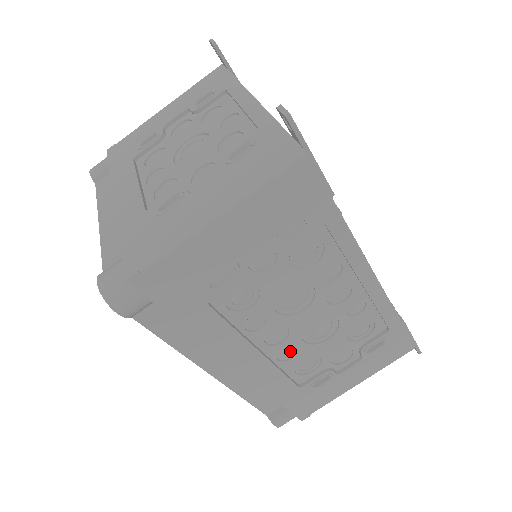
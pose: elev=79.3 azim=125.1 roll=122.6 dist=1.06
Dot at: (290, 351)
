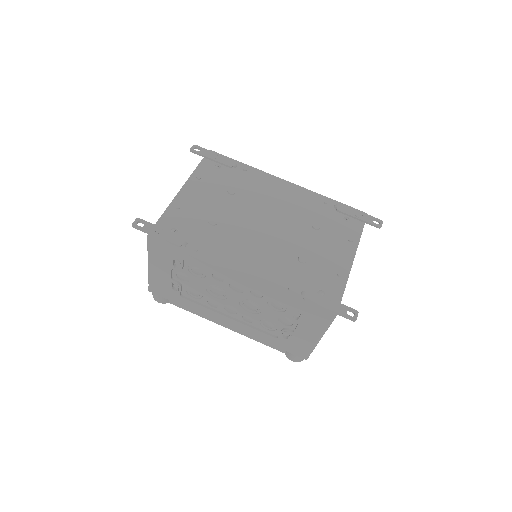
Dot at: (249, 317)
